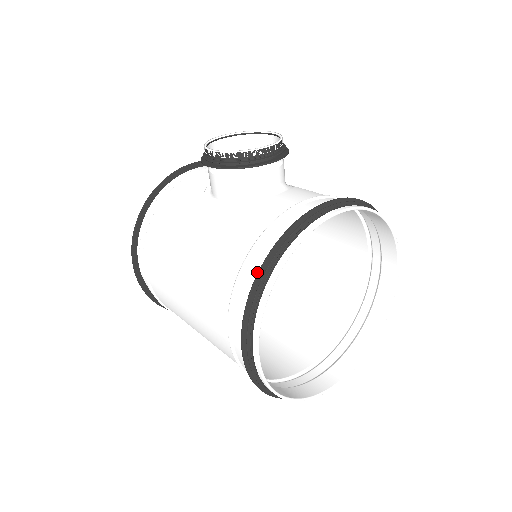
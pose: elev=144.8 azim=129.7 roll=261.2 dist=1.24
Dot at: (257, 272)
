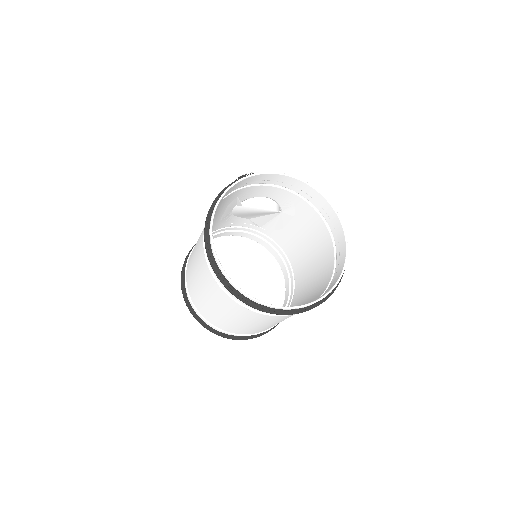
Dot at: (228, 193)
